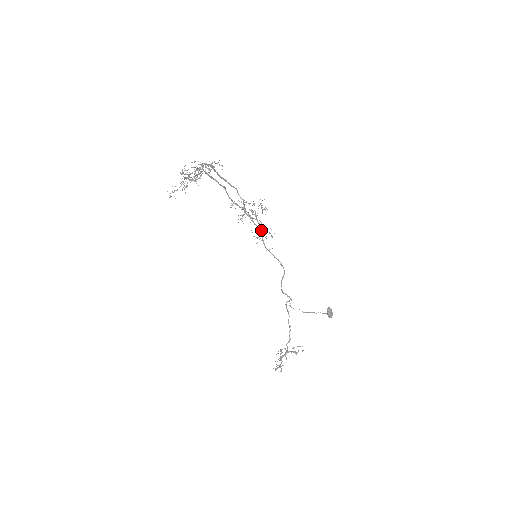
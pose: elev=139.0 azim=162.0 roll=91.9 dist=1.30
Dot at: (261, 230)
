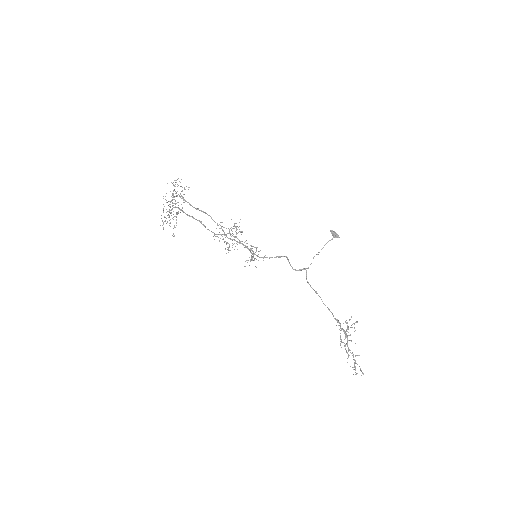
Dot at: (248, 248)
